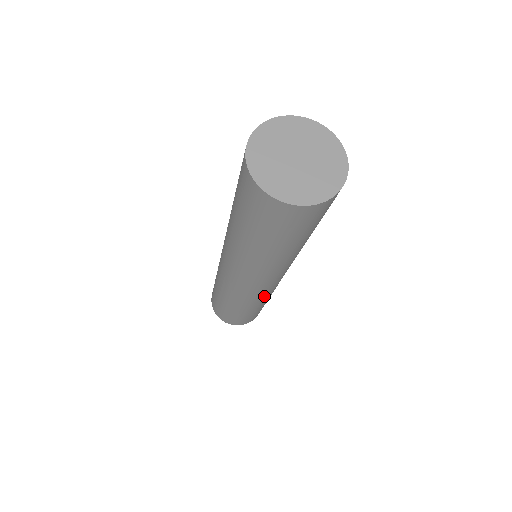
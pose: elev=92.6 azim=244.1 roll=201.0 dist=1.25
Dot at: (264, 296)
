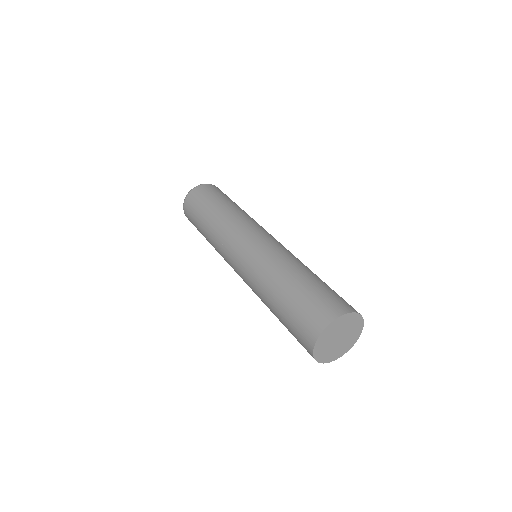
Dot at: occluded
